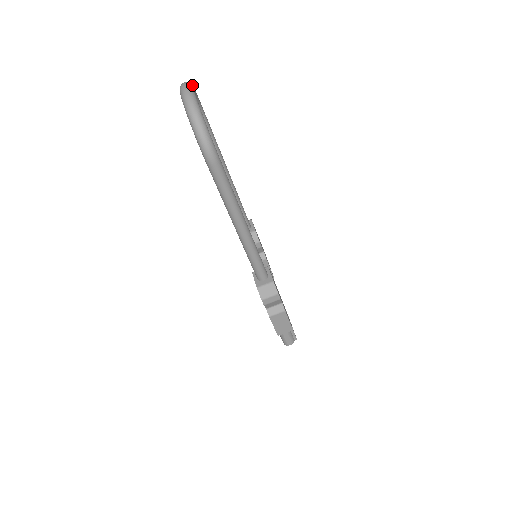
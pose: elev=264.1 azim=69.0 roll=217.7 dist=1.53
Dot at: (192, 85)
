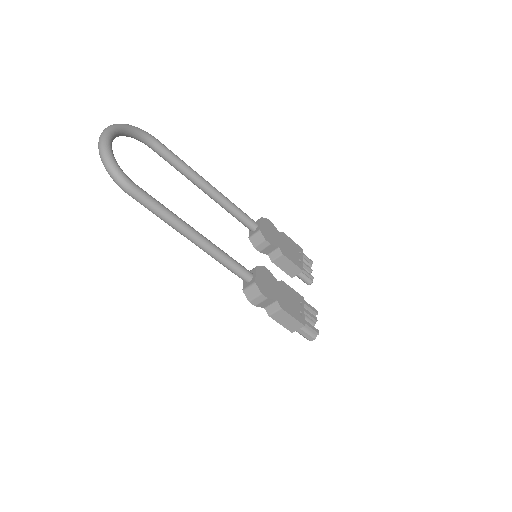
Dot at: (118, 125)
